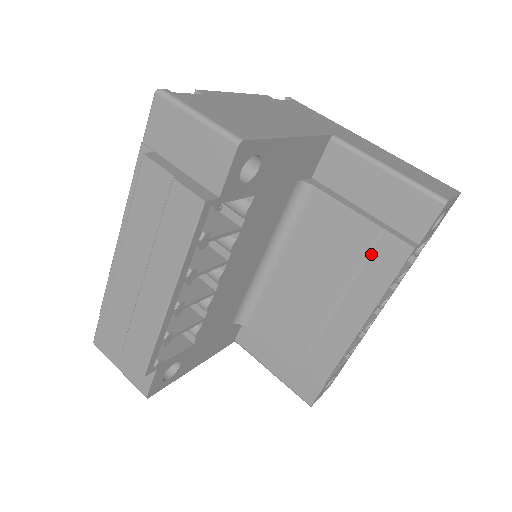
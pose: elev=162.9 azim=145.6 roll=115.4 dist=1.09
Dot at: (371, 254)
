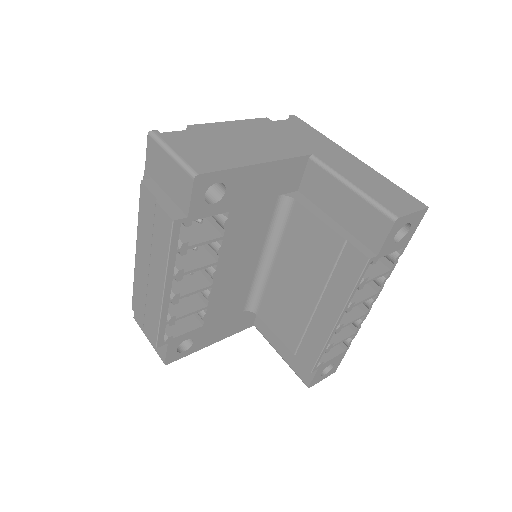
Dot at: (339, 261)
